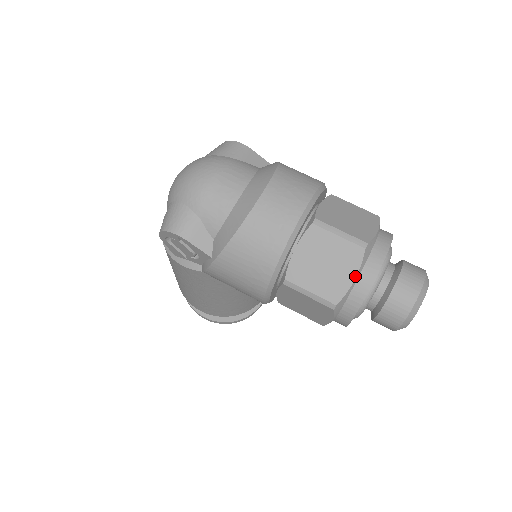
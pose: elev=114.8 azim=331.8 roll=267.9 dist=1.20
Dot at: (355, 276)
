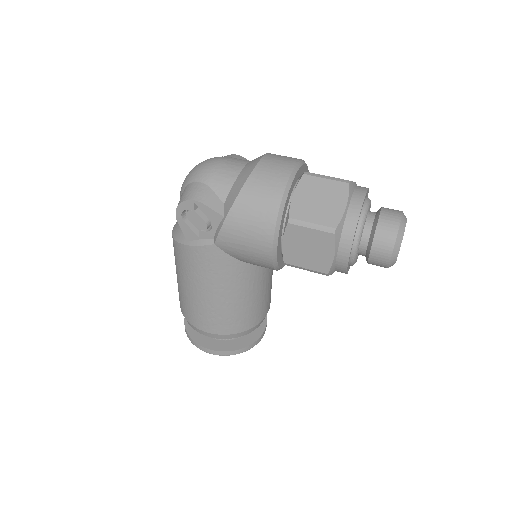
Dot at: (346, 204)
